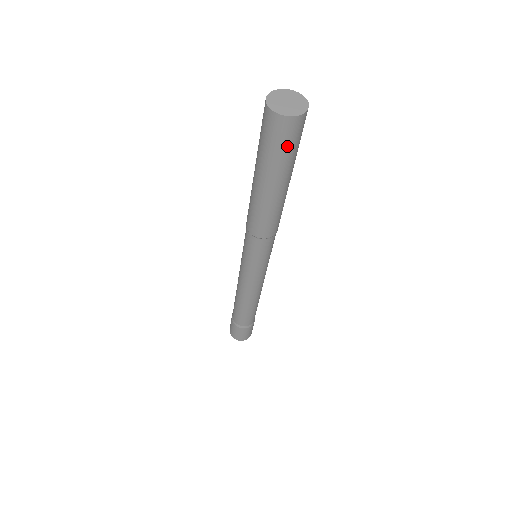
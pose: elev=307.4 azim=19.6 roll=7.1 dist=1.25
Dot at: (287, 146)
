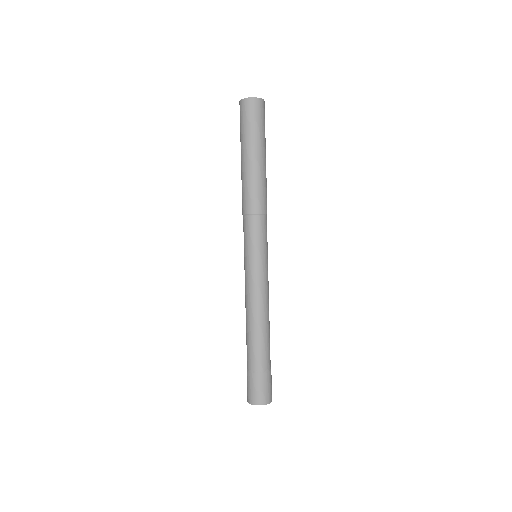
Dot at: (250, 120)
